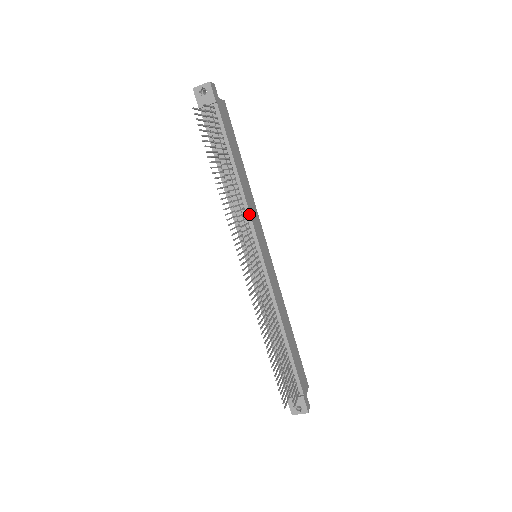
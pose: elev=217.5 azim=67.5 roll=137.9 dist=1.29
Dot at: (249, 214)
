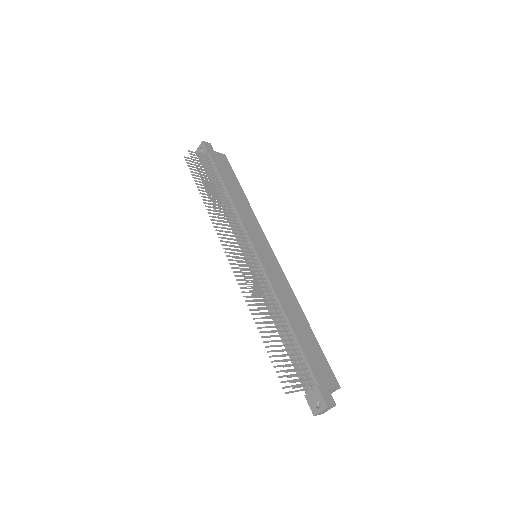
Dot at: (240, 220)
